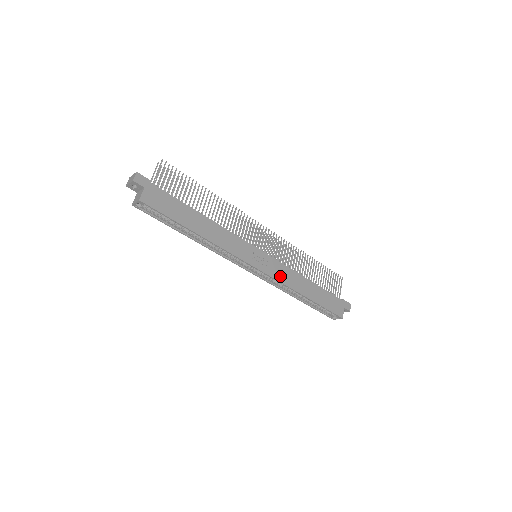
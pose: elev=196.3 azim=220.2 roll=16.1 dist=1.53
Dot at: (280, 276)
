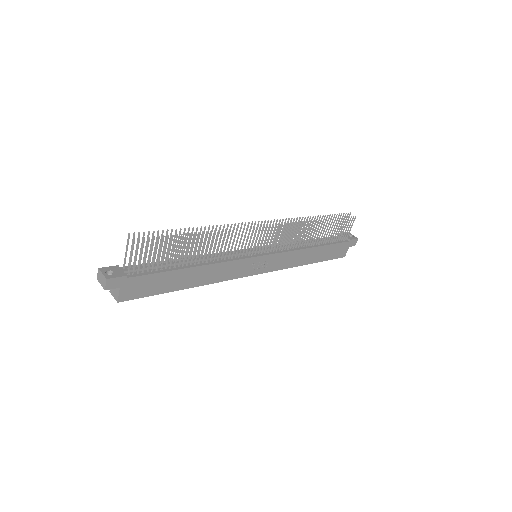
Dot at: (281, 265)
